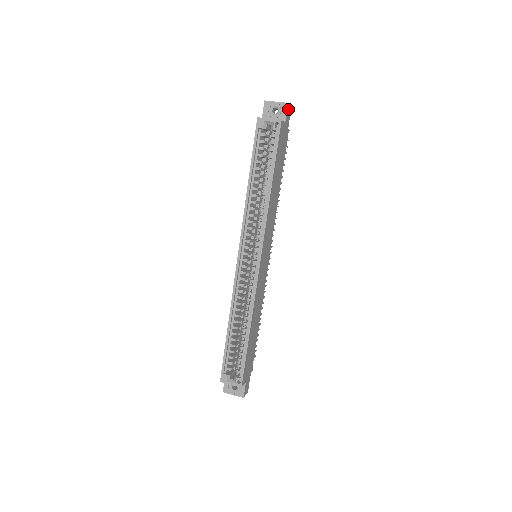
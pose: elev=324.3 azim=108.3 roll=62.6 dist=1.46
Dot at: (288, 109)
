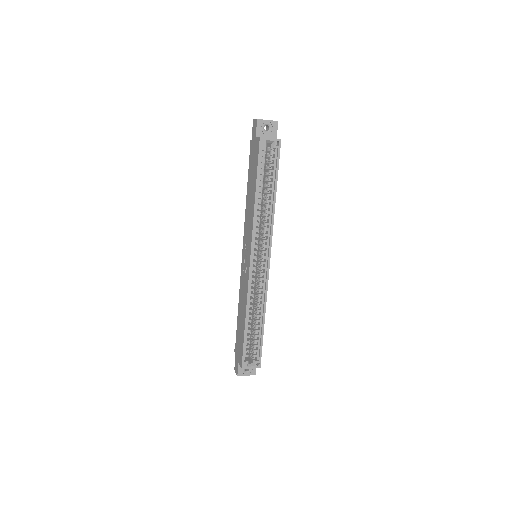
Dot at: (276, 126)
